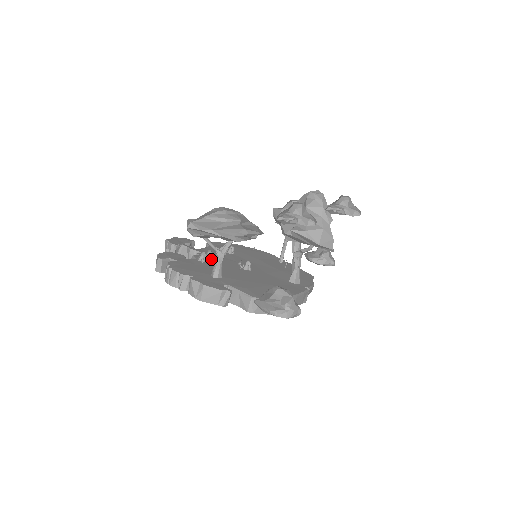
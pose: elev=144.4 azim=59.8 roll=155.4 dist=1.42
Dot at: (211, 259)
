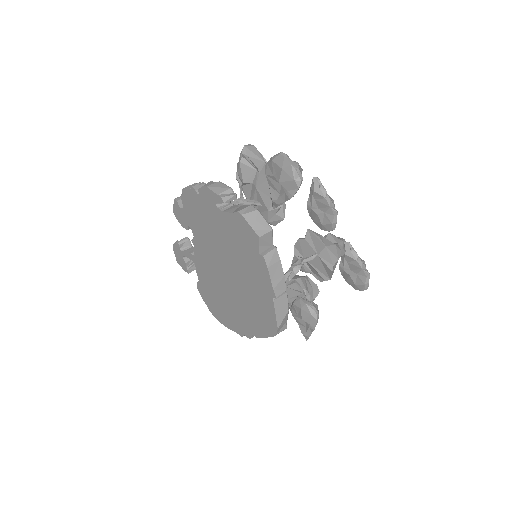
Dot at: occluded
